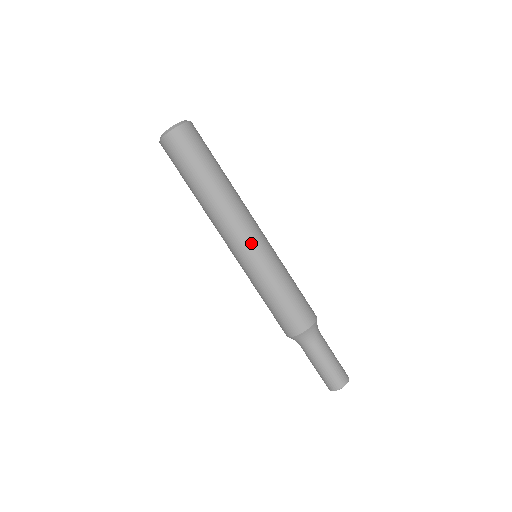
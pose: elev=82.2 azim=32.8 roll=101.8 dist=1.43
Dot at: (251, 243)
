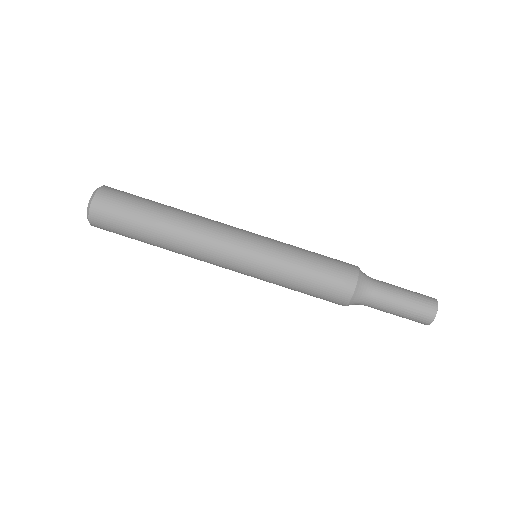
Dot at: (238, 253)
